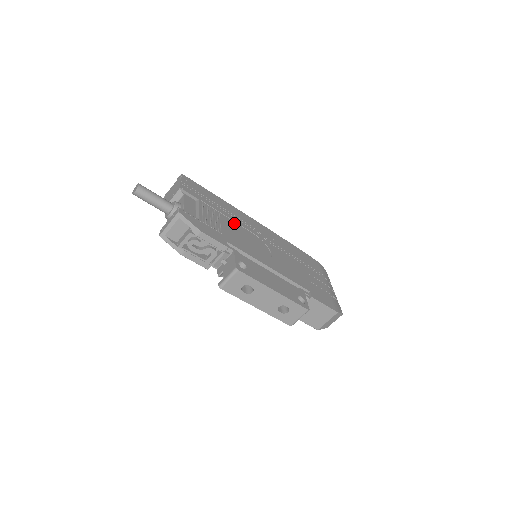
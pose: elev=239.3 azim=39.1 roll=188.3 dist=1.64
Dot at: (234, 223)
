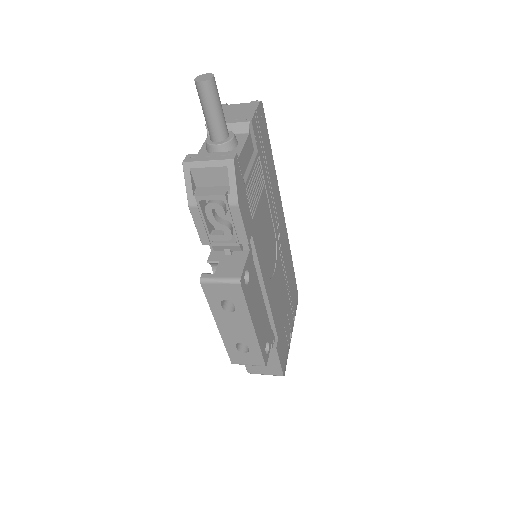
Dot at: (268, 207)
